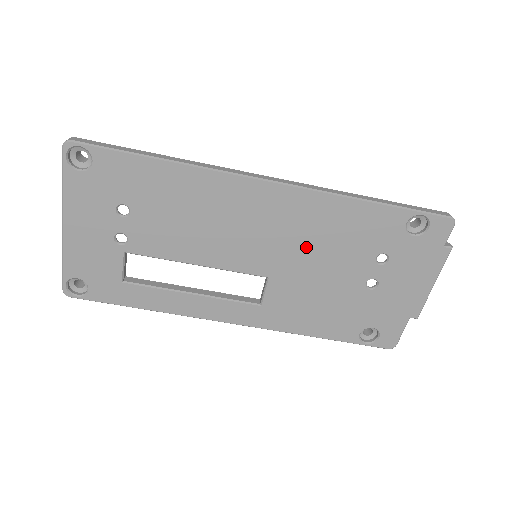
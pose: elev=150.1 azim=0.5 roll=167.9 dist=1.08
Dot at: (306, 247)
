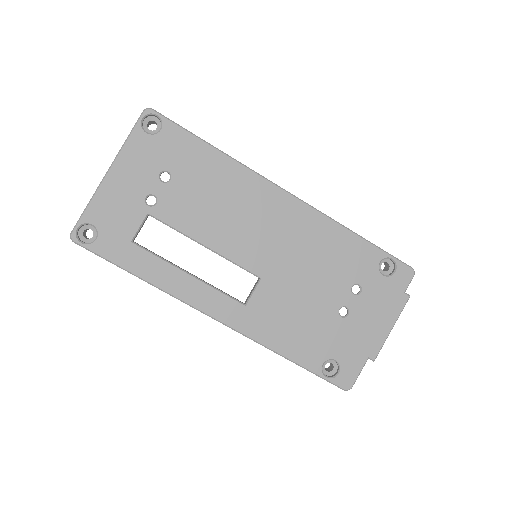
Dot at: (300, 258)
